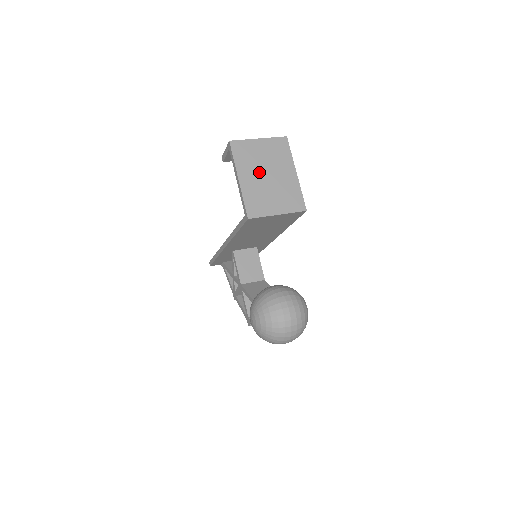
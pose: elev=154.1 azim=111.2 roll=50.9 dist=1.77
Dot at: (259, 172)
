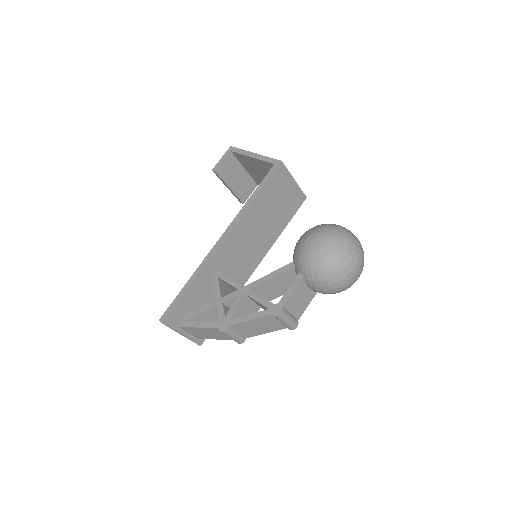
Dot at: occluded
